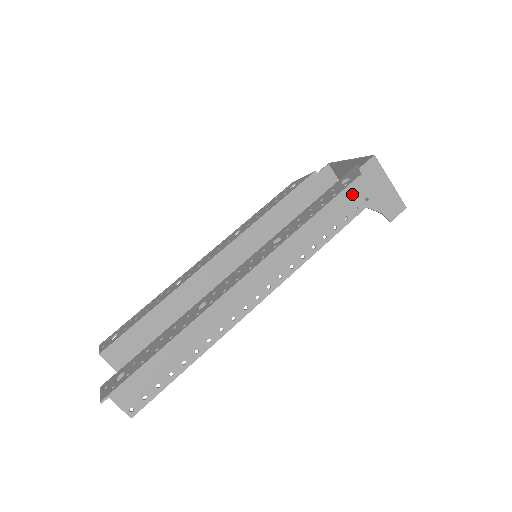
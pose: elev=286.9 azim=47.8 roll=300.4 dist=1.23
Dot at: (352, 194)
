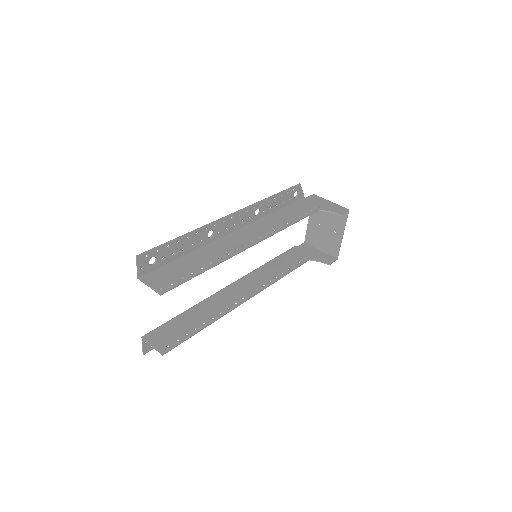
Dot at: (305, 206)
